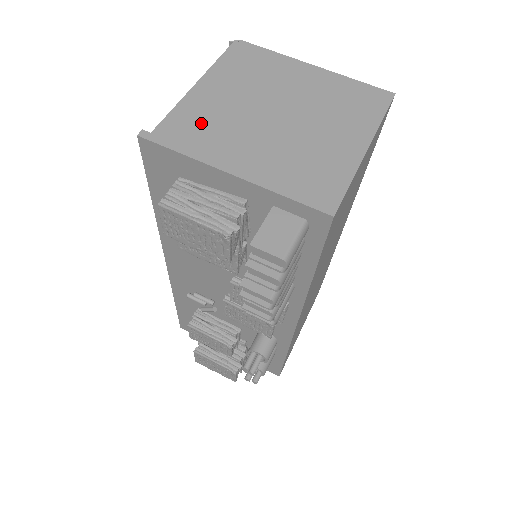
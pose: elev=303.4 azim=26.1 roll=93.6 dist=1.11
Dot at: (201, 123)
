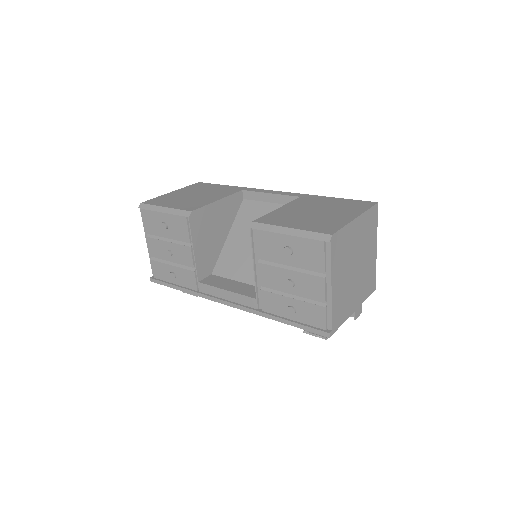
Dot at: (341, 304)
